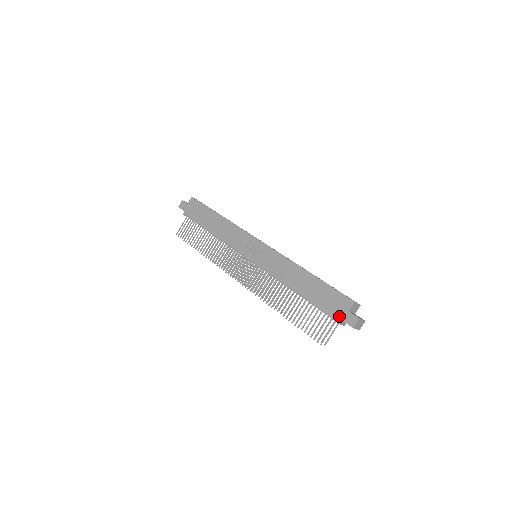
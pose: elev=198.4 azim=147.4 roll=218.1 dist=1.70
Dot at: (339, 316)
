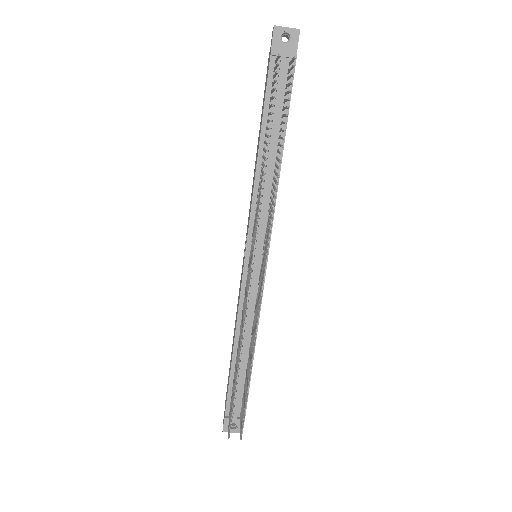
Dot at: (269, 58)
